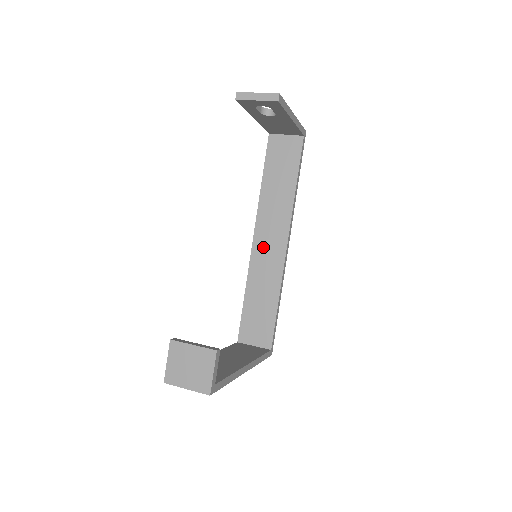
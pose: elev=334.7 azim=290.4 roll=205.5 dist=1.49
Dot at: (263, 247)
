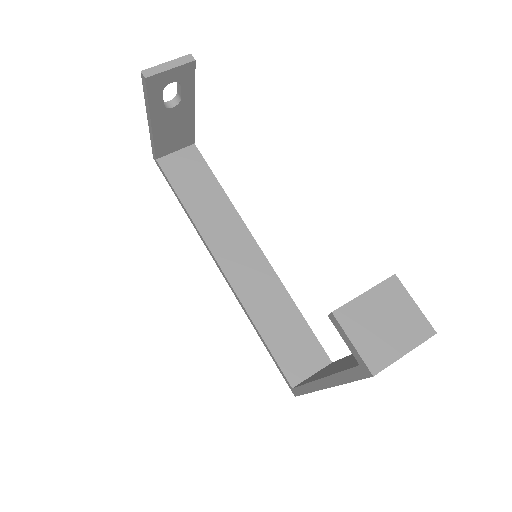
Dot at: (237, 266)
